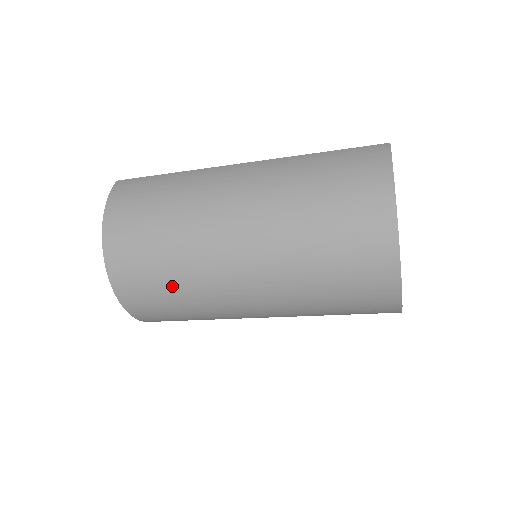
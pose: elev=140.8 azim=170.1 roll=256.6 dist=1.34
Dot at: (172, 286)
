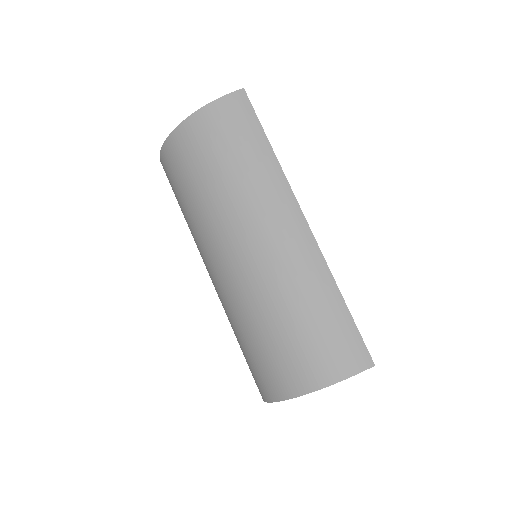
Dot at: (184, 209)
